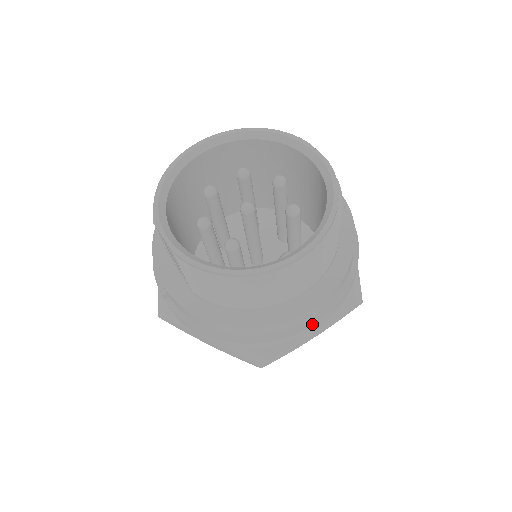
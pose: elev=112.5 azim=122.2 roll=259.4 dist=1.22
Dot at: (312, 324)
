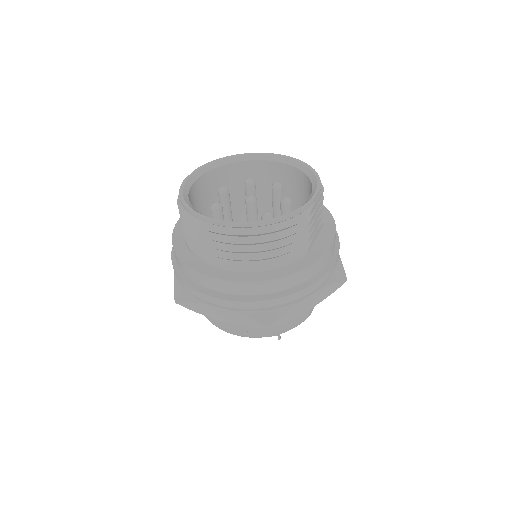
Dot at: (216, 296)
